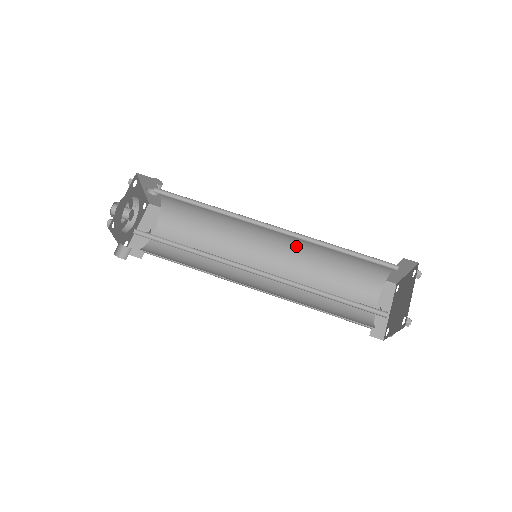
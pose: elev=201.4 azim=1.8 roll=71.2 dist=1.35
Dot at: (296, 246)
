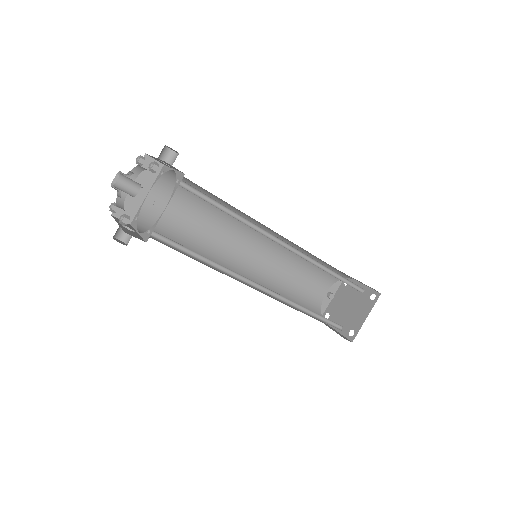
Dot at: (289, 243)
